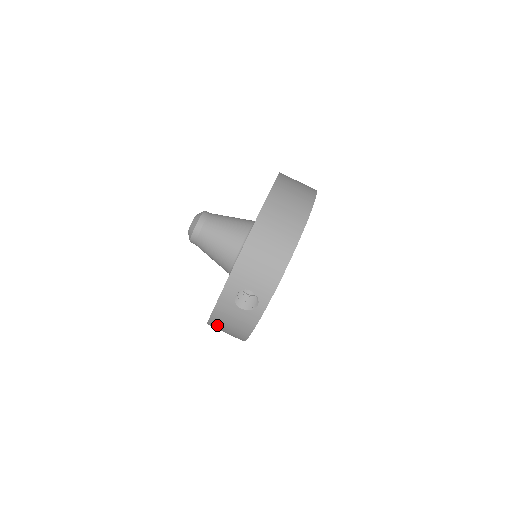
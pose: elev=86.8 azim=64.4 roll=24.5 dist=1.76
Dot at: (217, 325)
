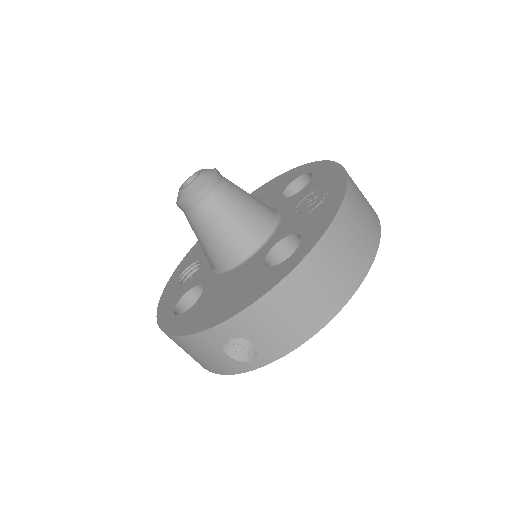
Dot at: (175, 342)
